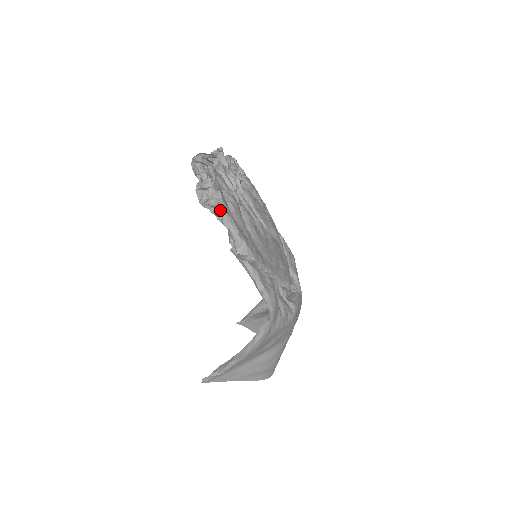
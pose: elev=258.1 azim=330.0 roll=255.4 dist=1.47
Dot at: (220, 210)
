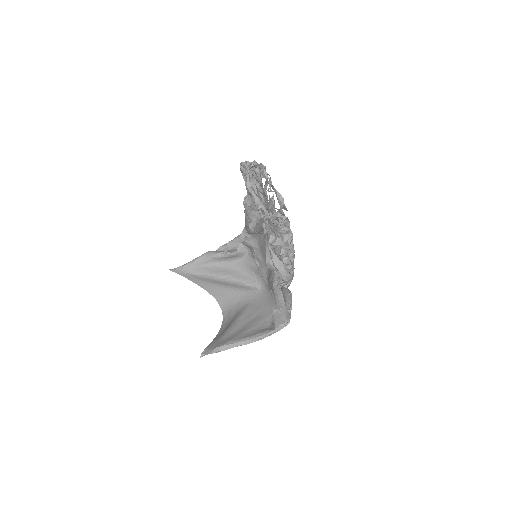
Dot at: (290, 259)
